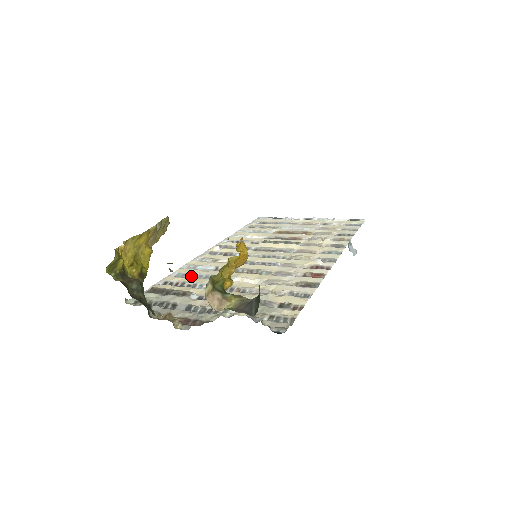
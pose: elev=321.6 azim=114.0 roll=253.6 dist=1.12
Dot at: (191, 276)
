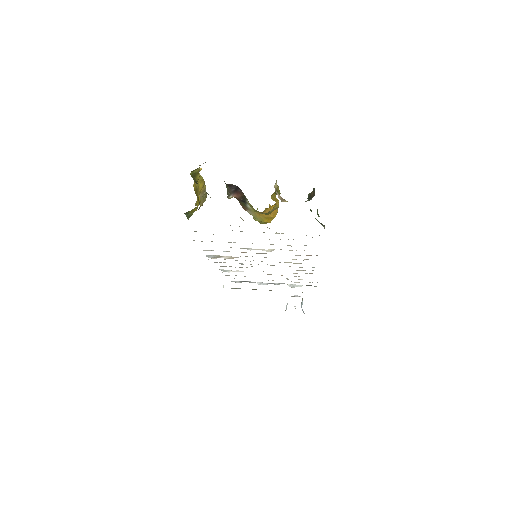
Dot at: occluded
